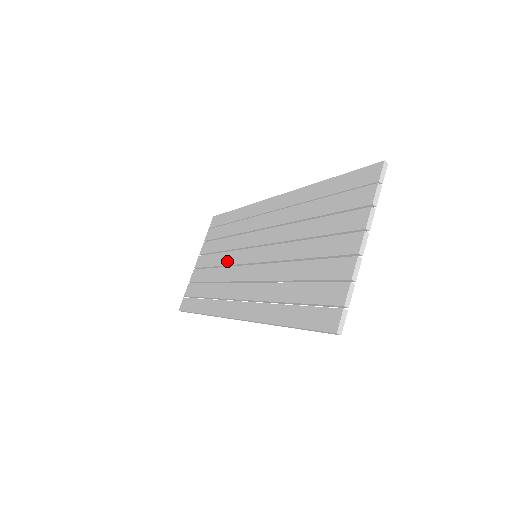
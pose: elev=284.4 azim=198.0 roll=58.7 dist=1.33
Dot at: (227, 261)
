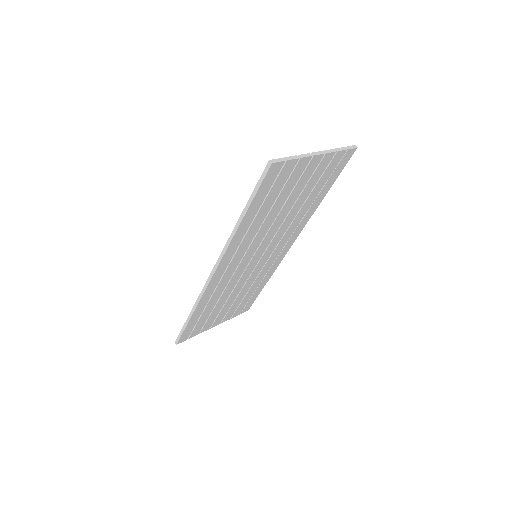
Dot at: occluded
